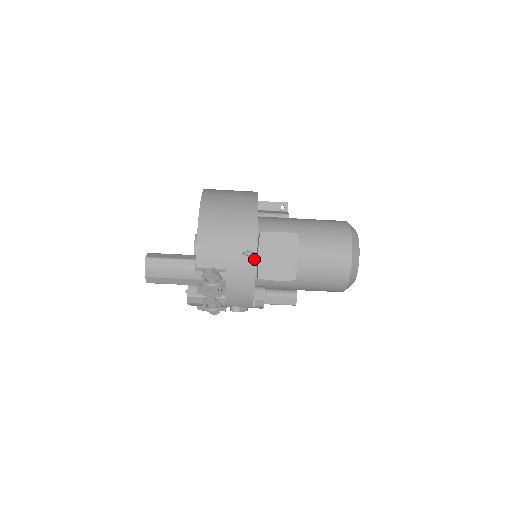
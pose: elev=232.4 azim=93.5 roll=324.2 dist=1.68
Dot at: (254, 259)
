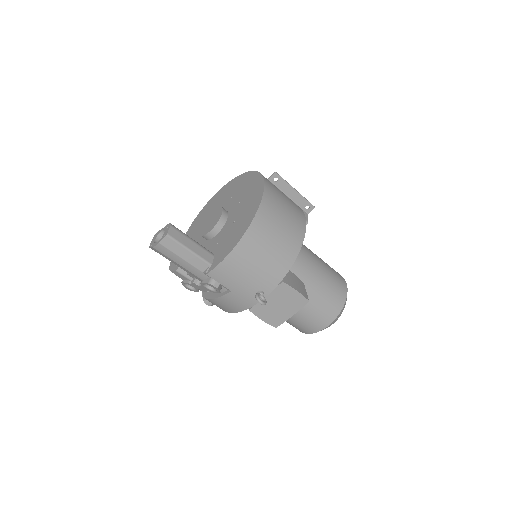
Dot at: occluded
